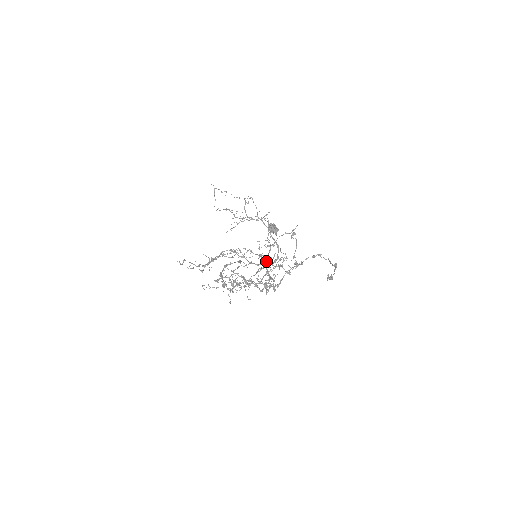
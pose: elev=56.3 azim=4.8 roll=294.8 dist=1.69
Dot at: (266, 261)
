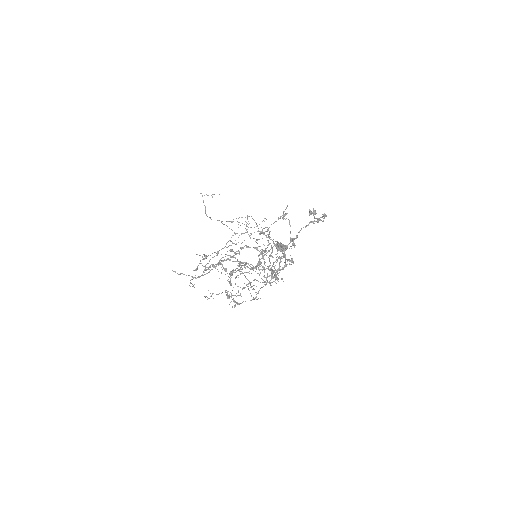
Dot at: occluded
